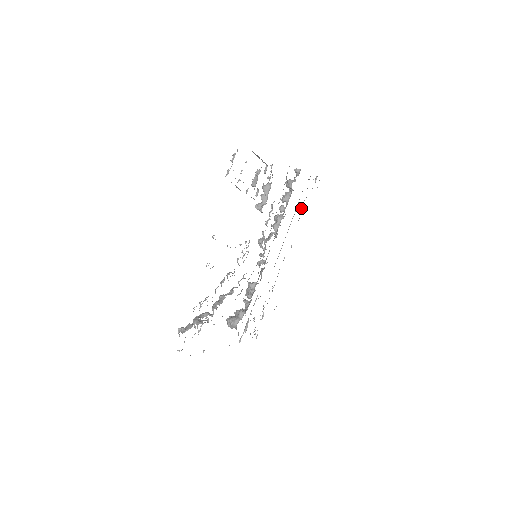
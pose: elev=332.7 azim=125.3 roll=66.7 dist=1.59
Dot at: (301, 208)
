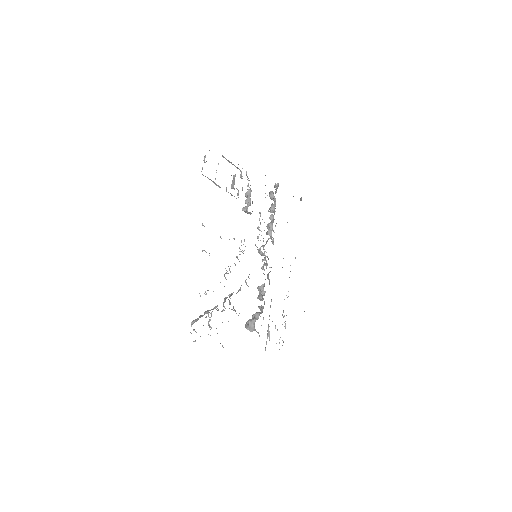
Dot at: occluded
